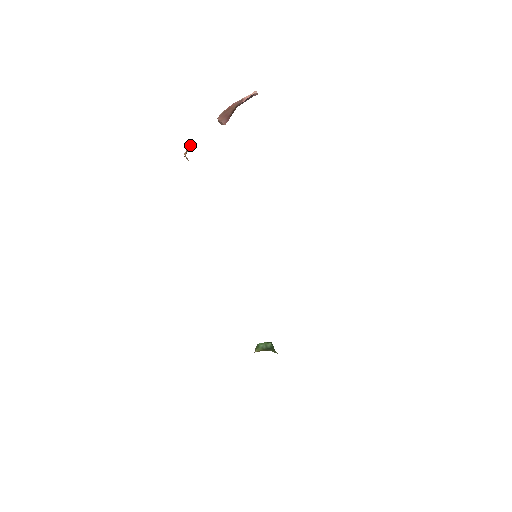
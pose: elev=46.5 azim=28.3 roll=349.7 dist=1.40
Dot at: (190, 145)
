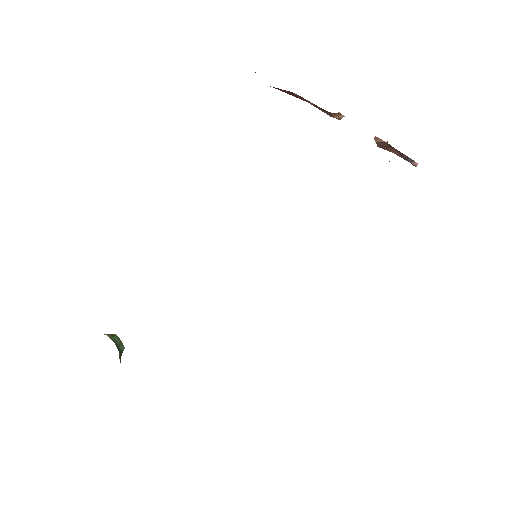
Dot at: (340, 118)
